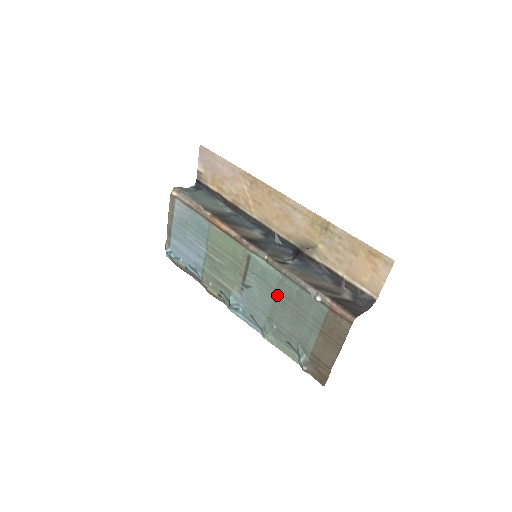
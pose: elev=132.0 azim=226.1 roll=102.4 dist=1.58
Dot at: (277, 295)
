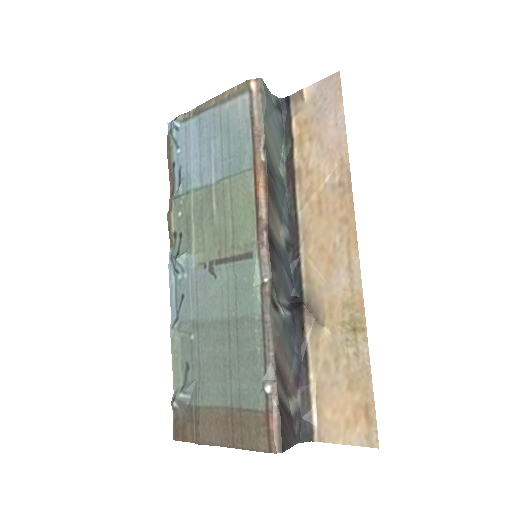
Dot at: (231, 322)
